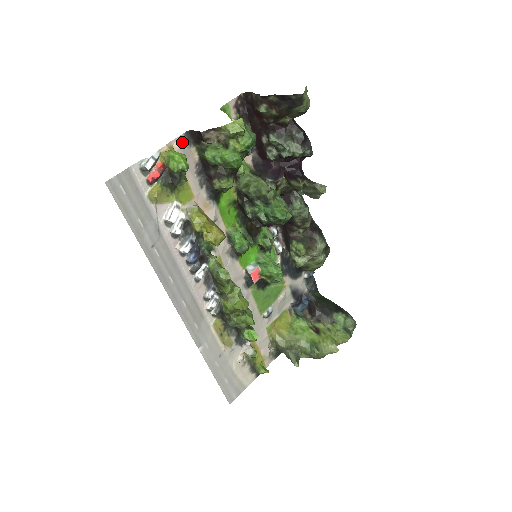
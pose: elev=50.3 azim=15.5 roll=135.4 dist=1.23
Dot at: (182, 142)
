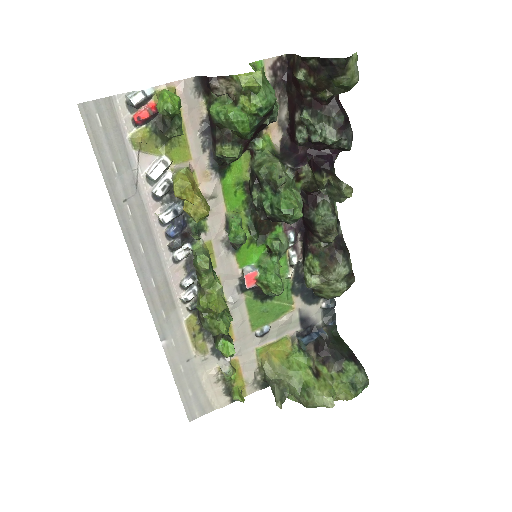
Dot at: (188, 87)
